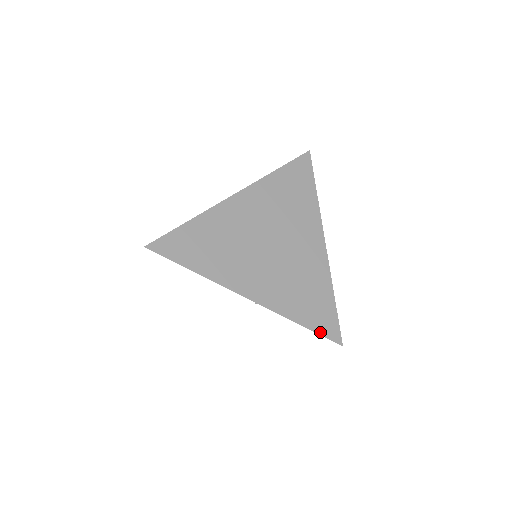
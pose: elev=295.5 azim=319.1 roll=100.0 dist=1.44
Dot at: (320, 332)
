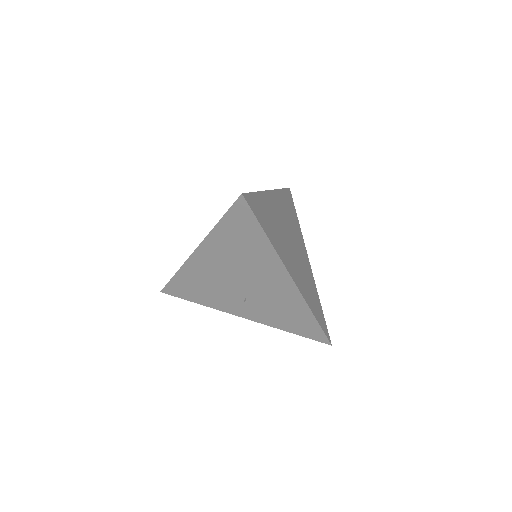
Dot at: (322, 328)
